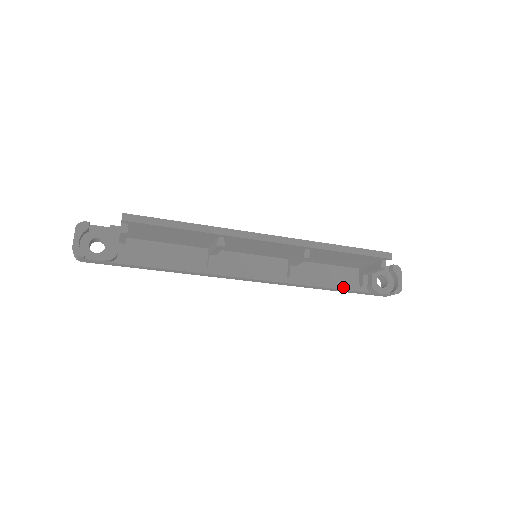
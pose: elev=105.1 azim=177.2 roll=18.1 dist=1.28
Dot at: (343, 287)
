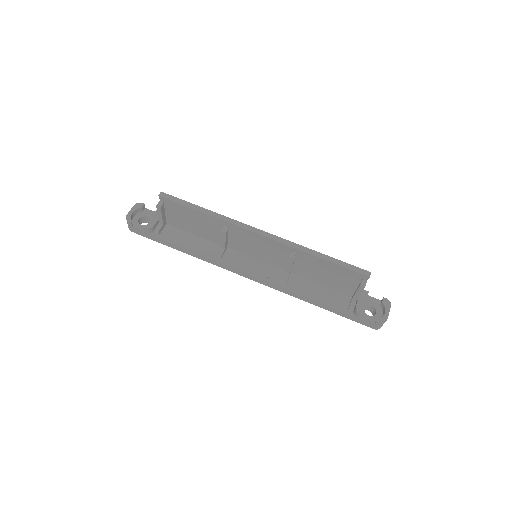
Dot at: (329, 304)
